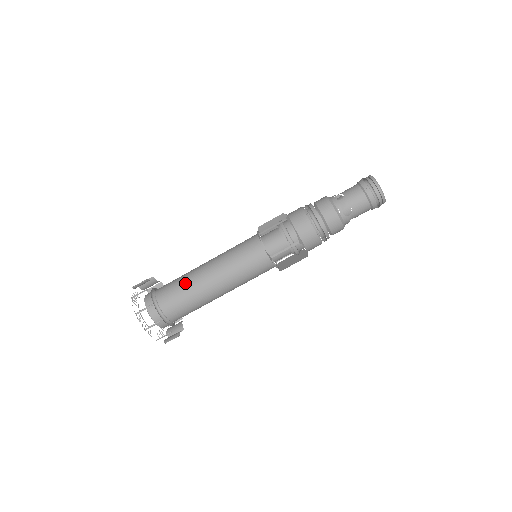
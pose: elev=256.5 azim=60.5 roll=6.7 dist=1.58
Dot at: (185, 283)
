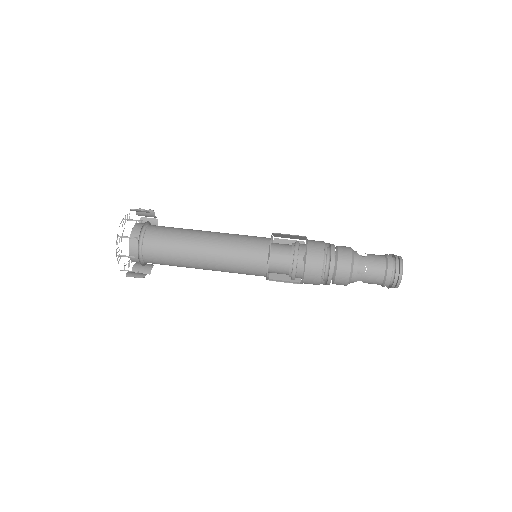
Dot at: occluded
